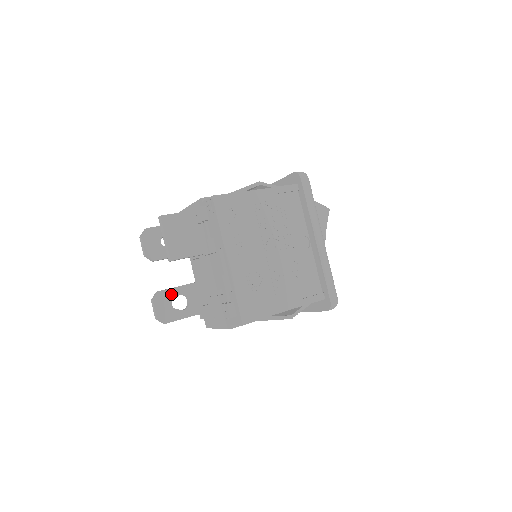
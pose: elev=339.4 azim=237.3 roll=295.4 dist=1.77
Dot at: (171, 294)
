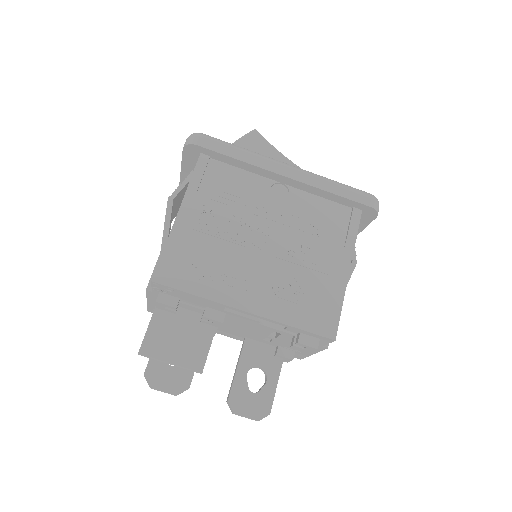
Dot at: (240, 386)
